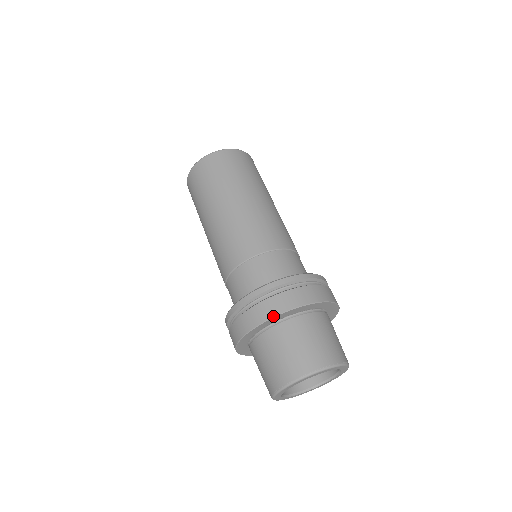
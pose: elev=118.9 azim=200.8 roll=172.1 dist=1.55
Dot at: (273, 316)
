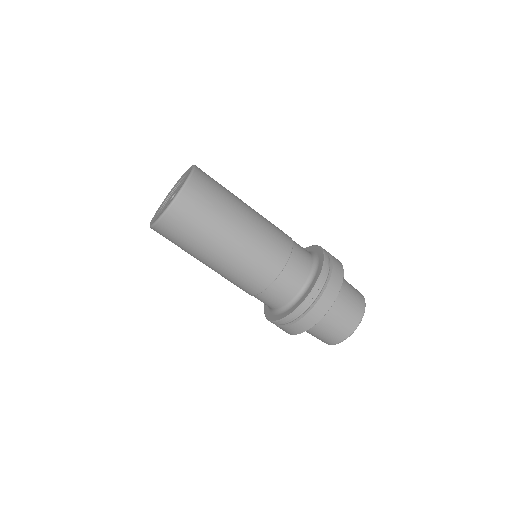
Dot at: occluded
